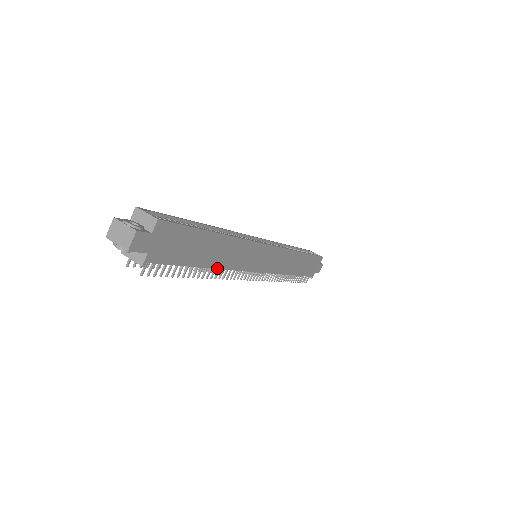
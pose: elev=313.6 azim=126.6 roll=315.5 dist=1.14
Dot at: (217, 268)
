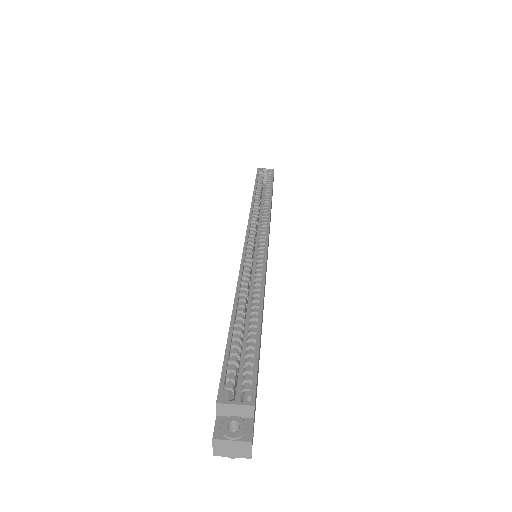
Dot at: occluded
